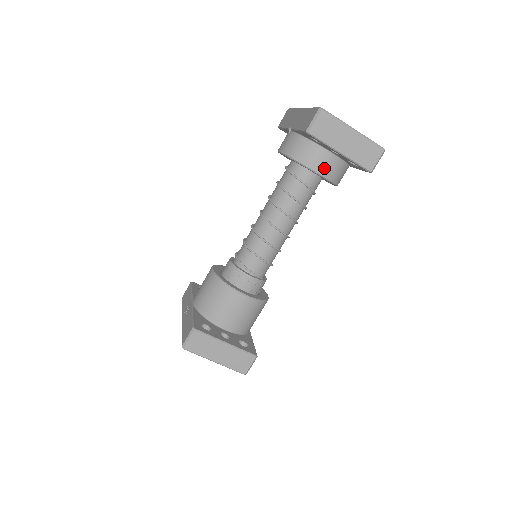
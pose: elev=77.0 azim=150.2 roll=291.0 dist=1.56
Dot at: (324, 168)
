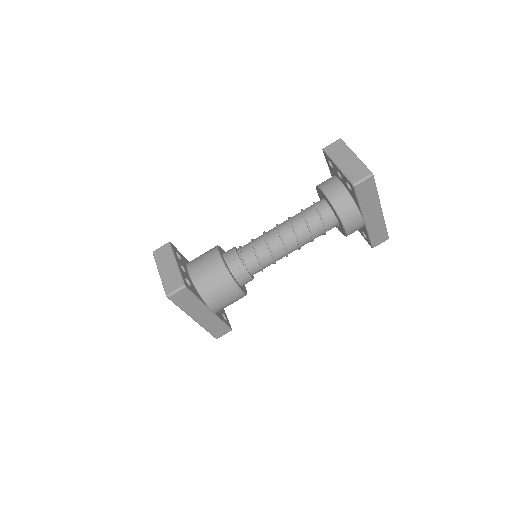
Dot at: (331, 192)
